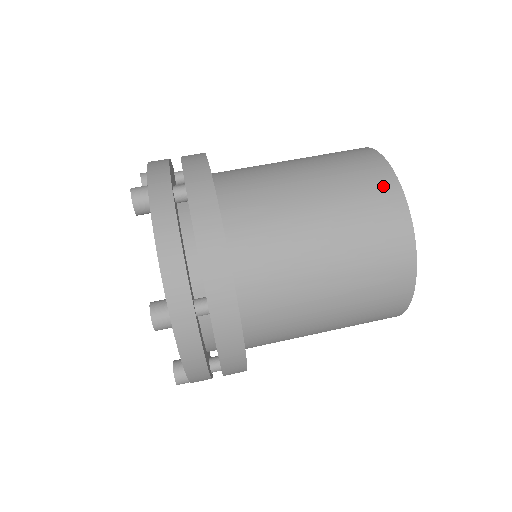
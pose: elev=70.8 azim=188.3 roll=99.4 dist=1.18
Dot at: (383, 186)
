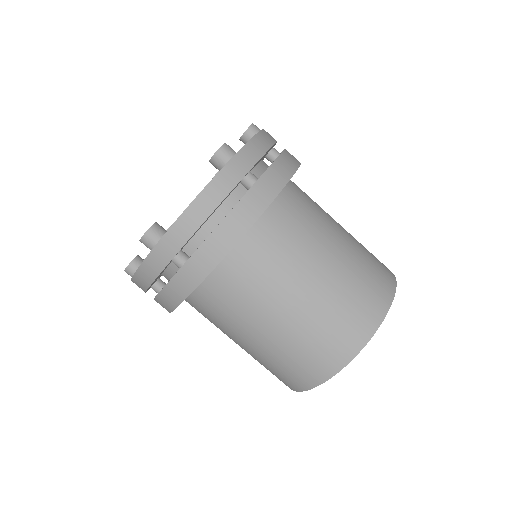
Dot at: (384, 265)
